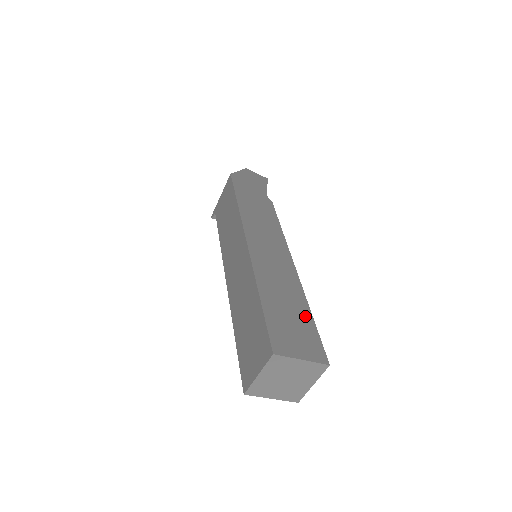
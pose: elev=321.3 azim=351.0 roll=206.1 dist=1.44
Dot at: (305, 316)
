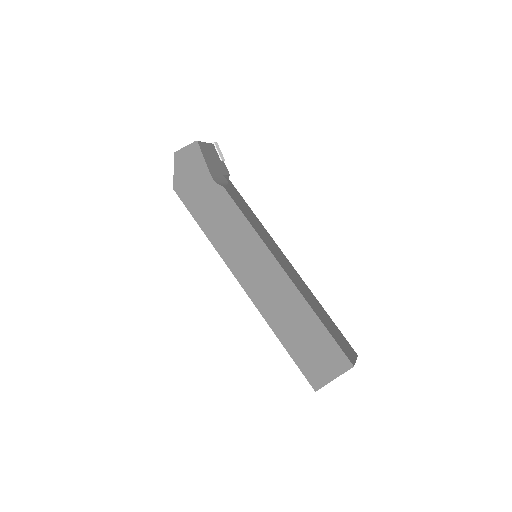
Dot at: (318, 331)
